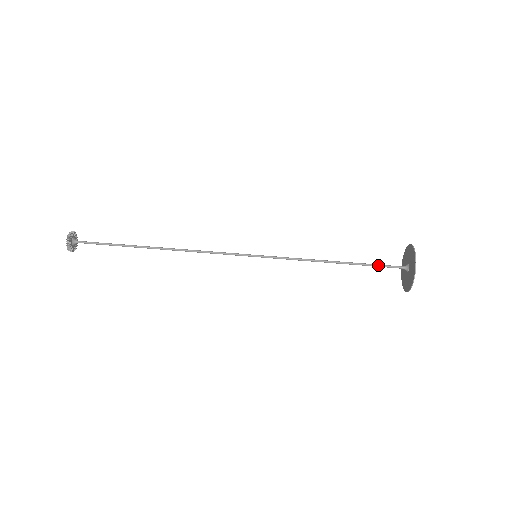
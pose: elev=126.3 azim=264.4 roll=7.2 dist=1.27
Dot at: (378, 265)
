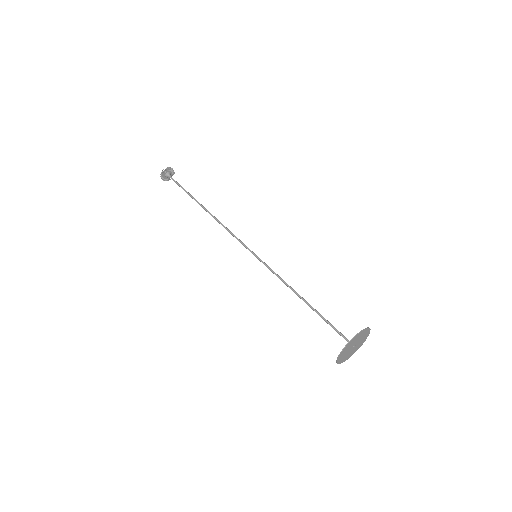
Dot at: (332, 325)
